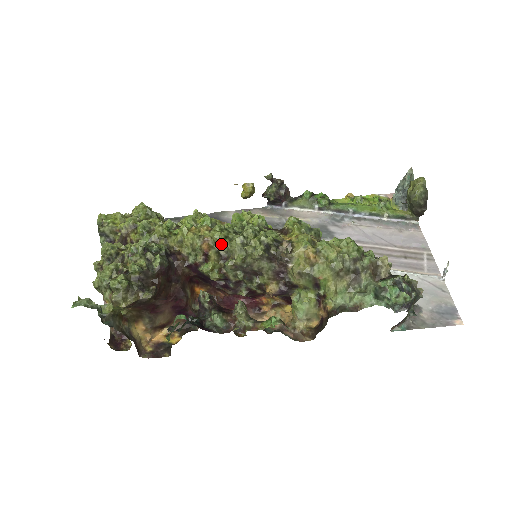
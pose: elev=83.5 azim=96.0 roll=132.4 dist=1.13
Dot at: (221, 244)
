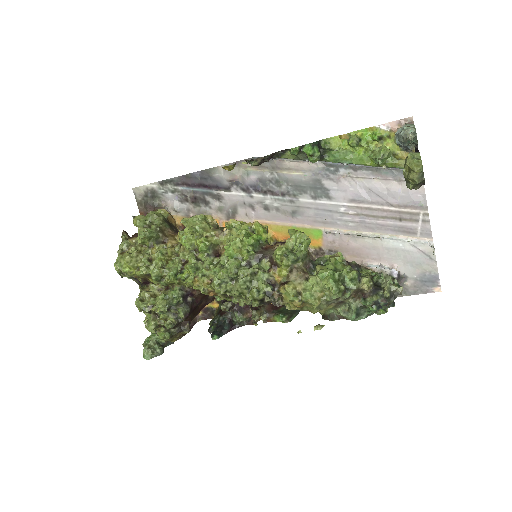
Dot at: occluded
